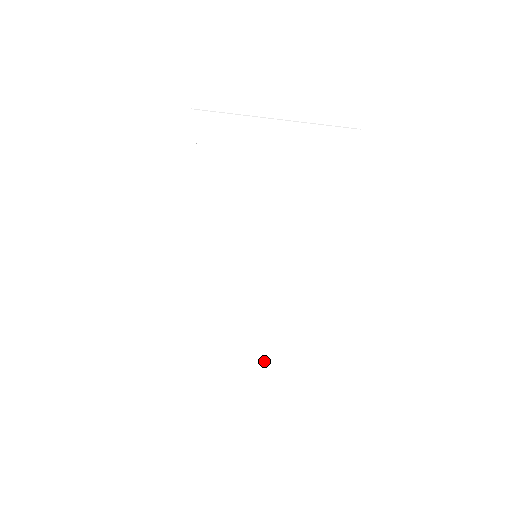
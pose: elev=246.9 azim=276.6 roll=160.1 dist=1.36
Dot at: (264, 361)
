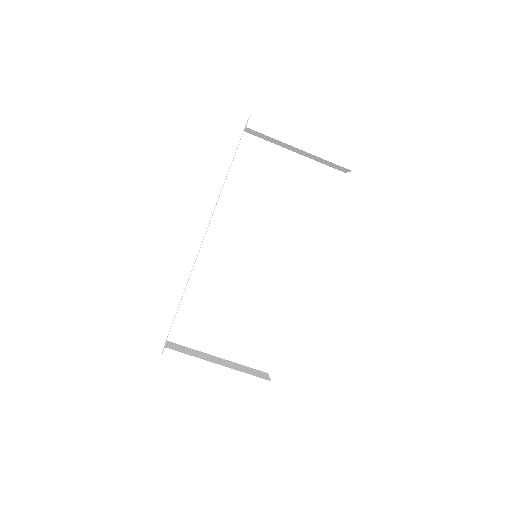
Dot at: (238, 374)
